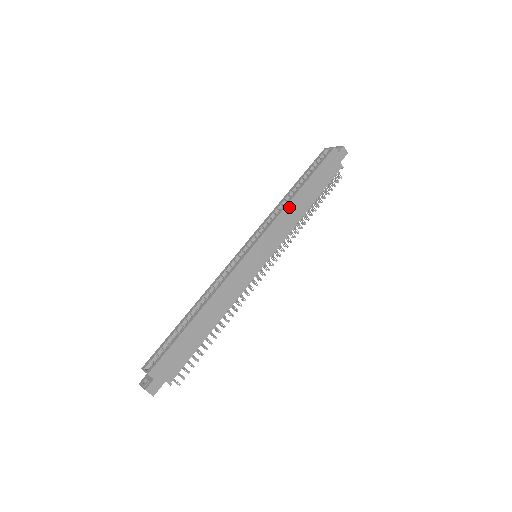
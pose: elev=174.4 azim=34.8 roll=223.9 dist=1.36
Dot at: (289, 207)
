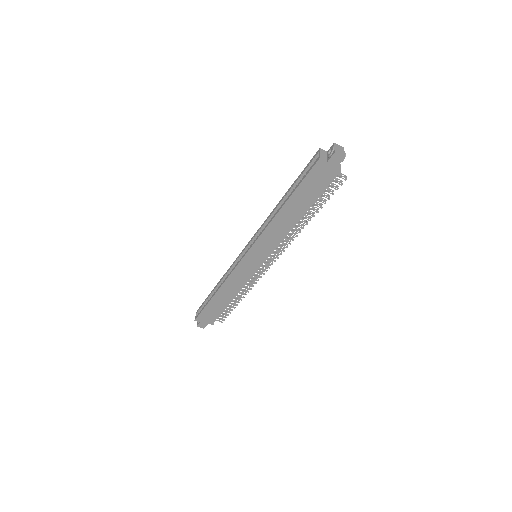
Dot at: (273, 224)
